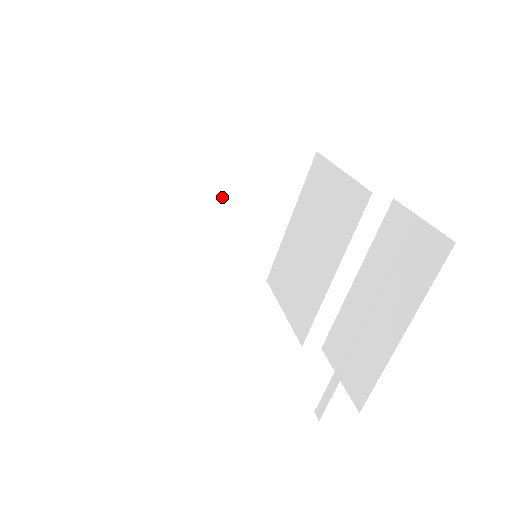
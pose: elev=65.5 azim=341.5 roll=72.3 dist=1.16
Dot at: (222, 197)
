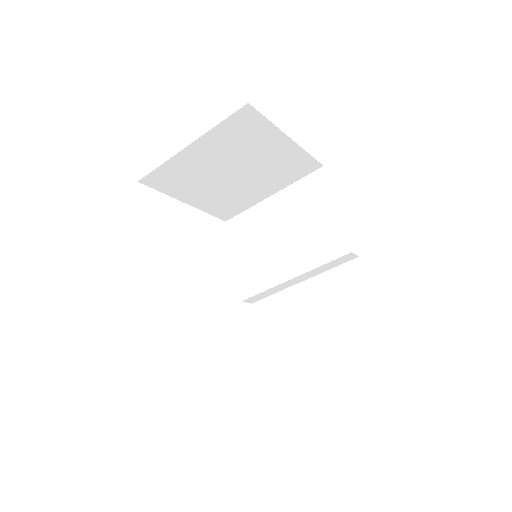
Dot at: (238, 168)
